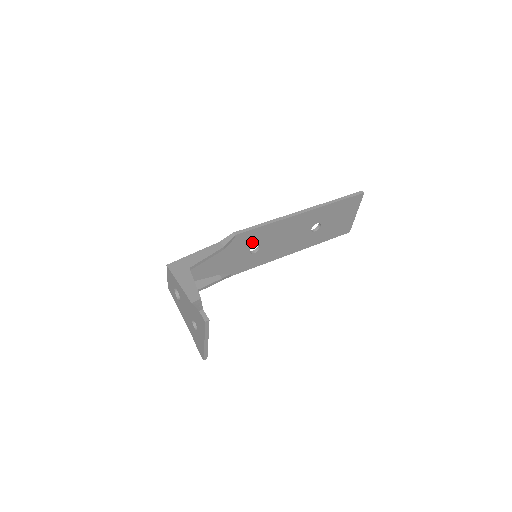
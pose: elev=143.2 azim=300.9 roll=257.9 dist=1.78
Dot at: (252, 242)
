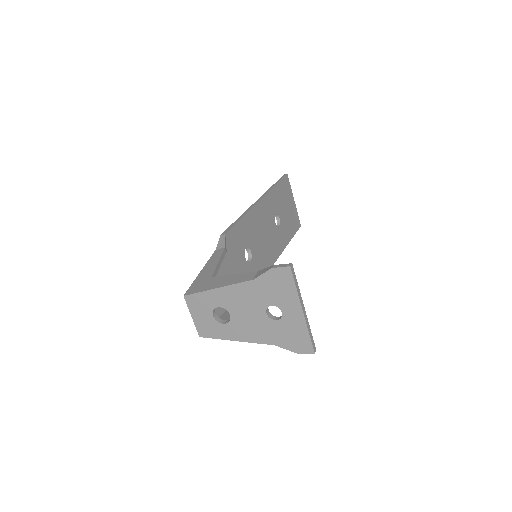
Dot at: (242, 245)
